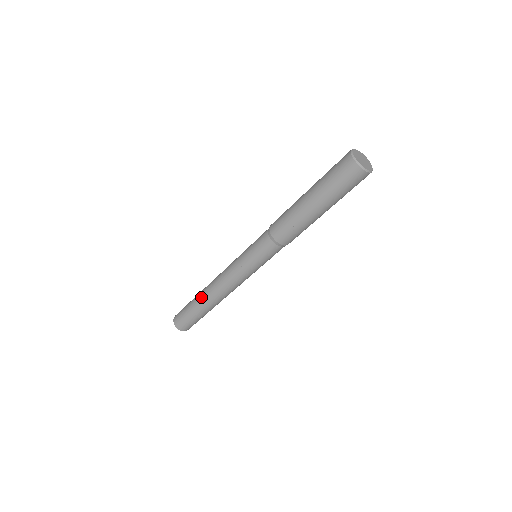
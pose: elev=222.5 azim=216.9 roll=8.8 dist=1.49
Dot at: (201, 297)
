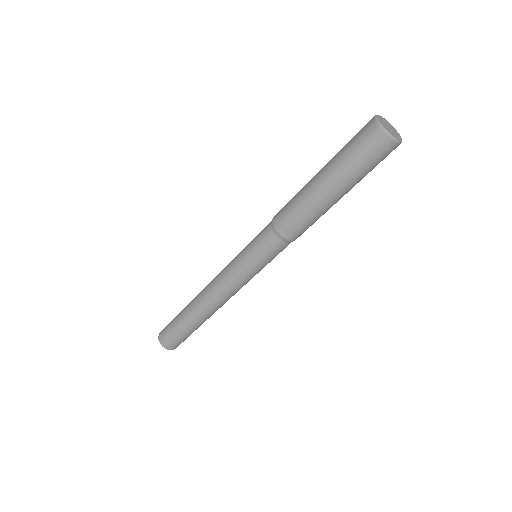
Dot at: occluded
